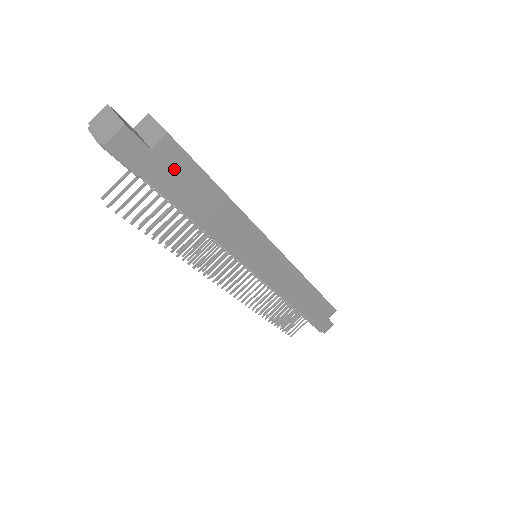
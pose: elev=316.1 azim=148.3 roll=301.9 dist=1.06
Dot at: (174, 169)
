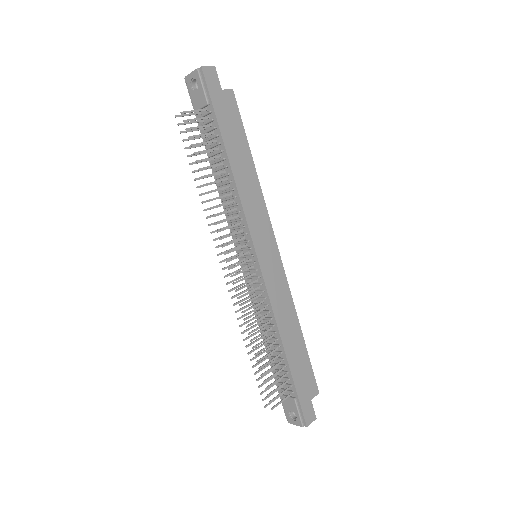
Dot at: (229, 113)
